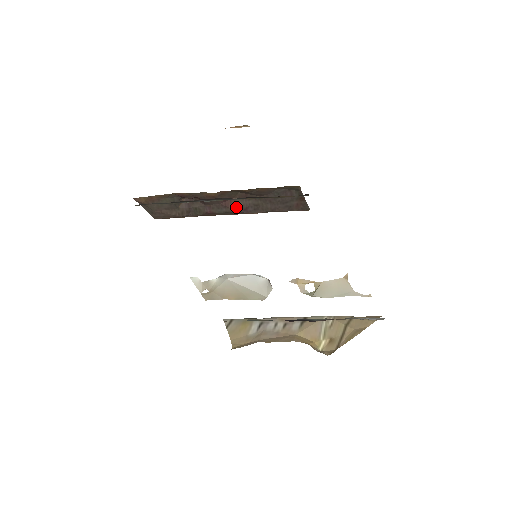
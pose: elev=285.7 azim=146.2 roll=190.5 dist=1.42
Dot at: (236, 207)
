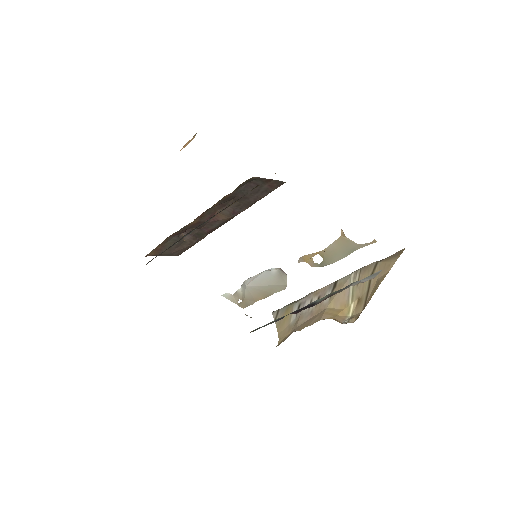
Dot at: (224, 216)
